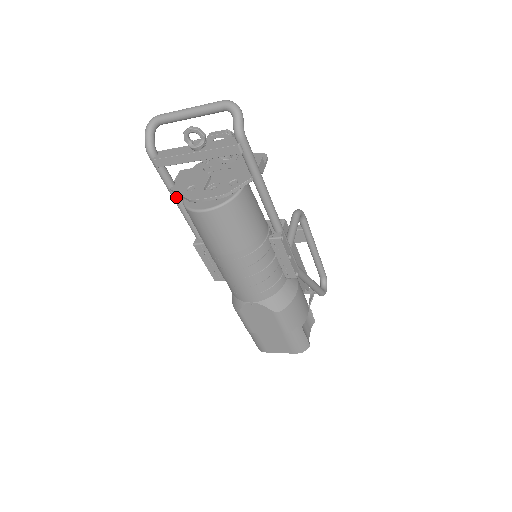
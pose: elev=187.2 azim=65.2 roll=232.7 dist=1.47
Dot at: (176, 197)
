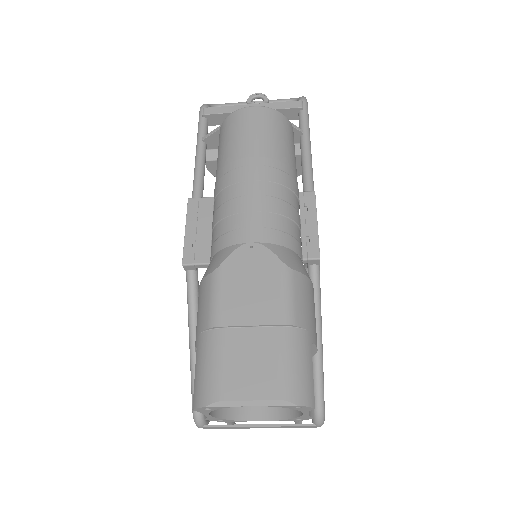
Dot at: (202, 149)
